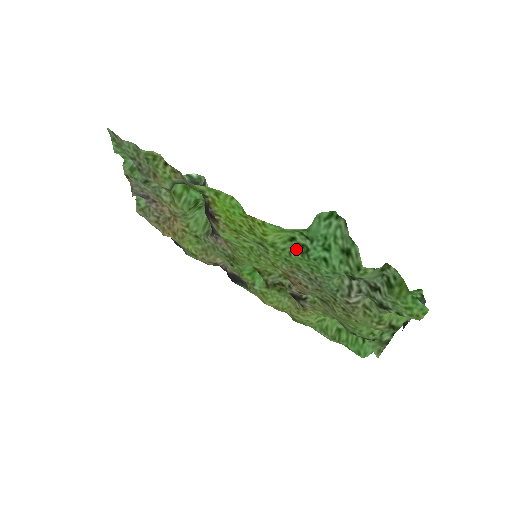
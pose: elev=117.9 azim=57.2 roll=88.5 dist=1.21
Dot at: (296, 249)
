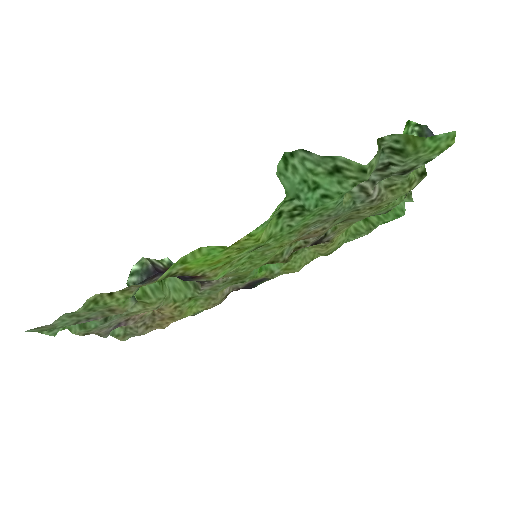
Dot at: (291, 217)
